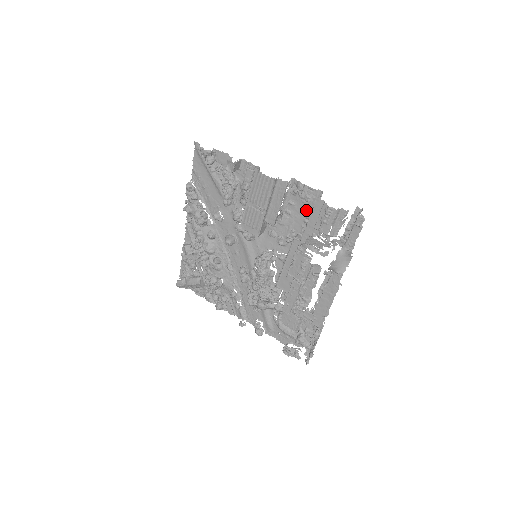
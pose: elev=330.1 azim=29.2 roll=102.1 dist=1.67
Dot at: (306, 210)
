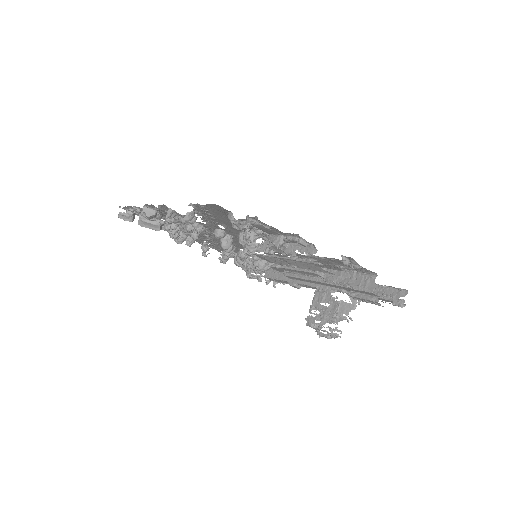
Dot at: (345, 266)
